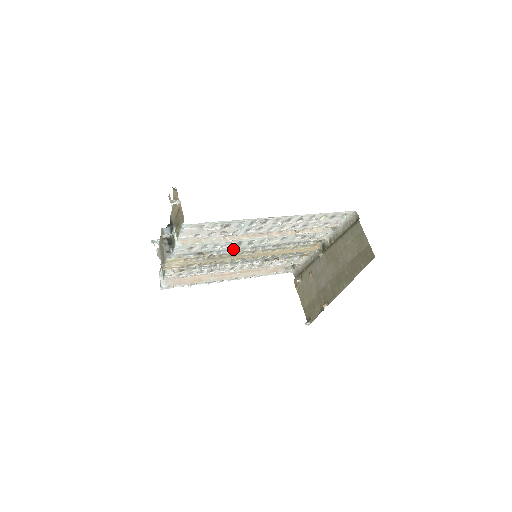
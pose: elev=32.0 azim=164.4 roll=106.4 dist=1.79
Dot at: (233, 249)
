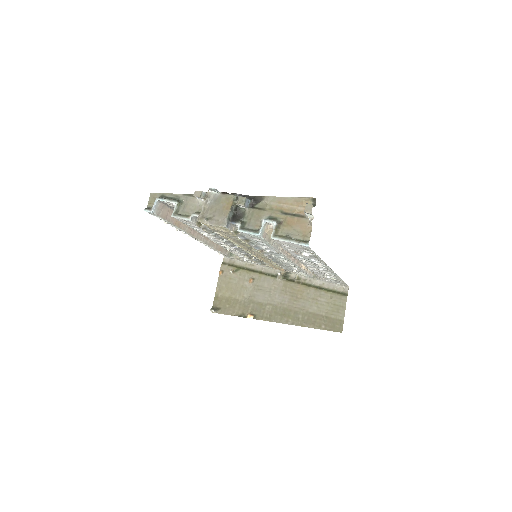
Dot at: (262, 249)
